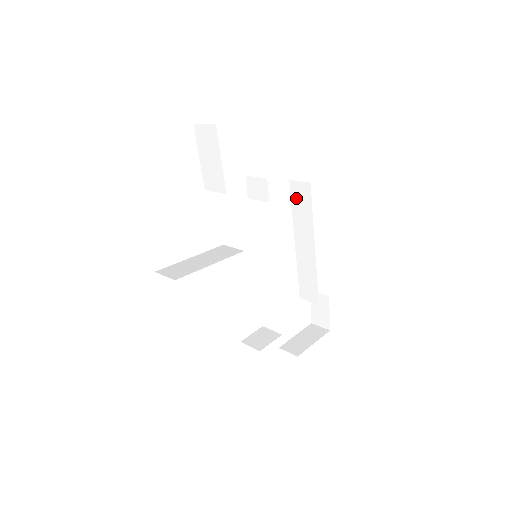
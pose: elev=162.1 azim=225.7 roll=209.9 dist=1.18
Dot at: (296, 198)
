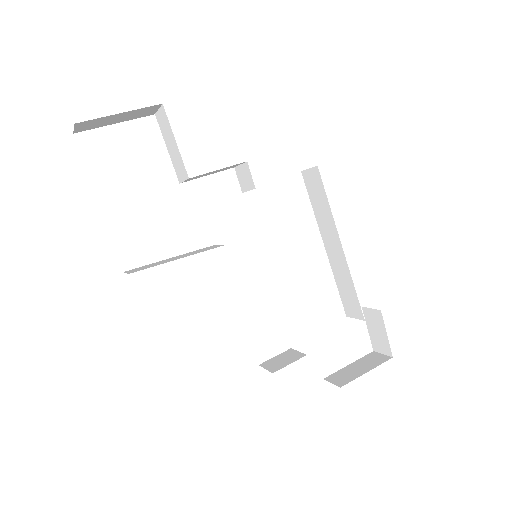
Dot at: (311, 190)
